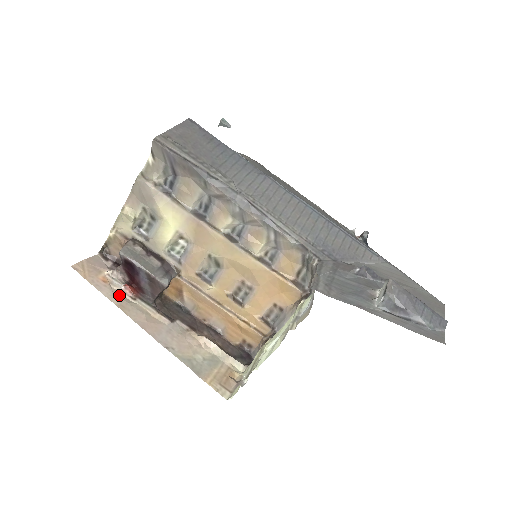
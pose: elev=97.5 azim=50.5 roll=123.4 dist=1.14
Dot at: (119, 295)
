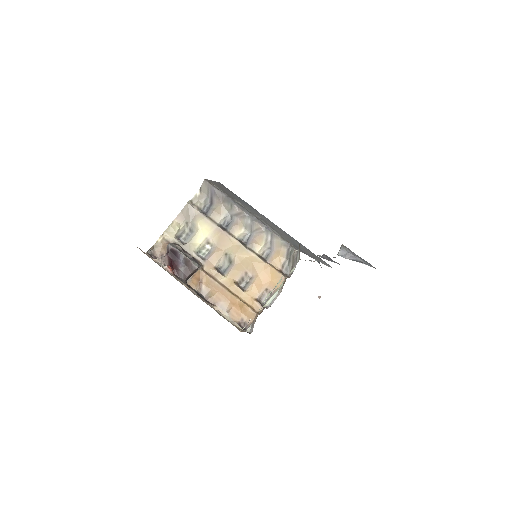
Dot at: occluded
